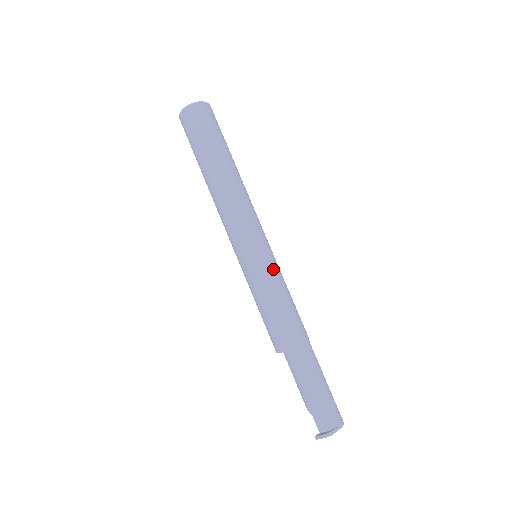
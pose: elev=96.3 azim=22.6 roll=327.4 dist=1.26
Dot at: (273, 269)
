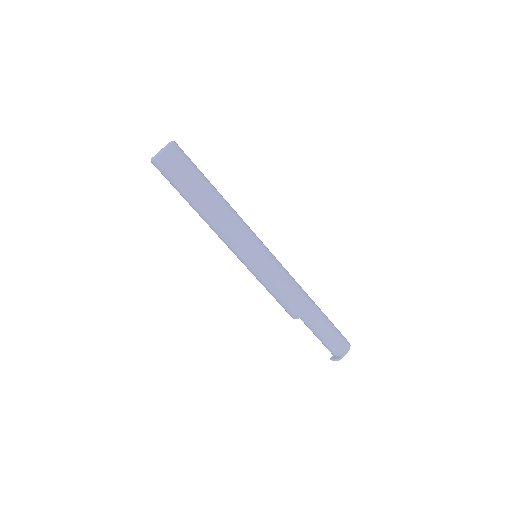
Dot at: (270, 270)
